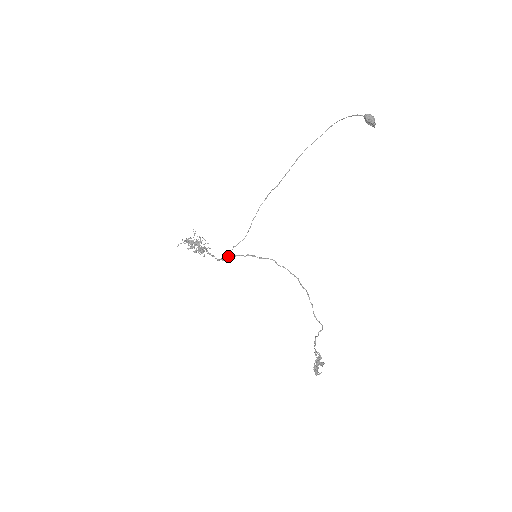
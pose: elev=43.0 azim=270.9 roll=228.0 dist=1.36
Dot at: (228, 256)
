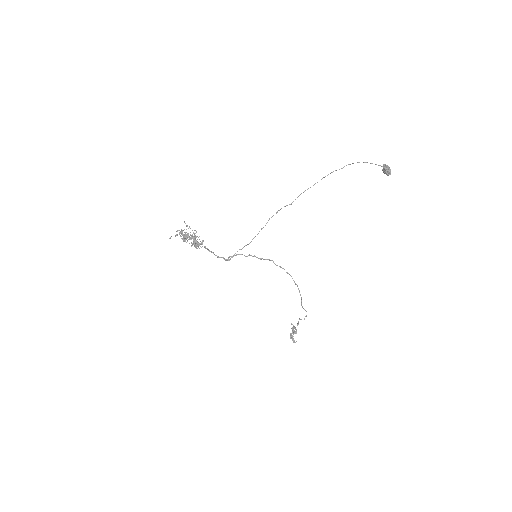
Dot at: (232, 257)
